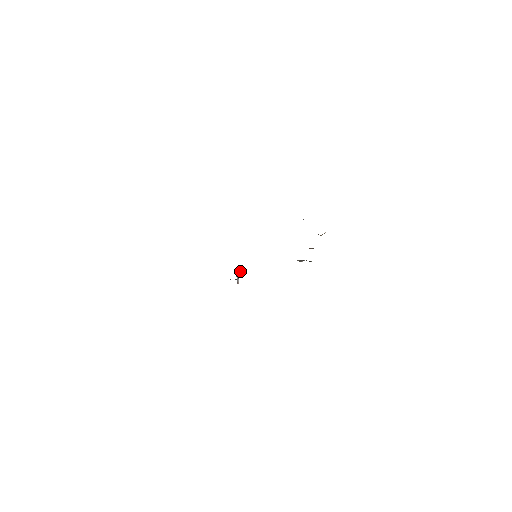
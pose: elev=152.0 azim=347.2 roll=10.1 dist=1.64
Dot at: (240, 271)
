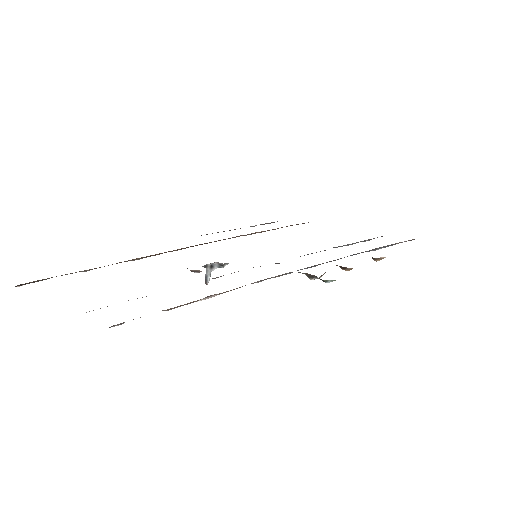
Dot at: (217, 266)
